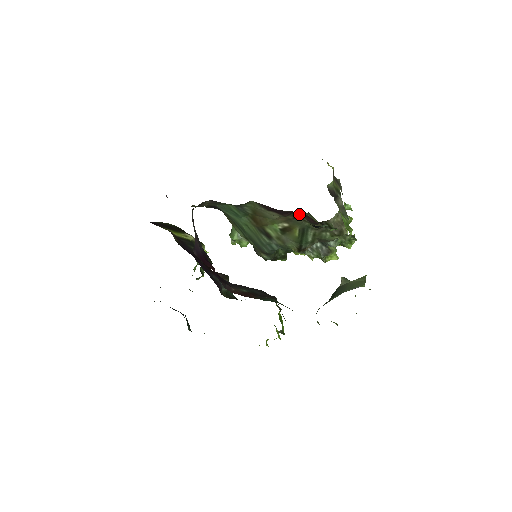
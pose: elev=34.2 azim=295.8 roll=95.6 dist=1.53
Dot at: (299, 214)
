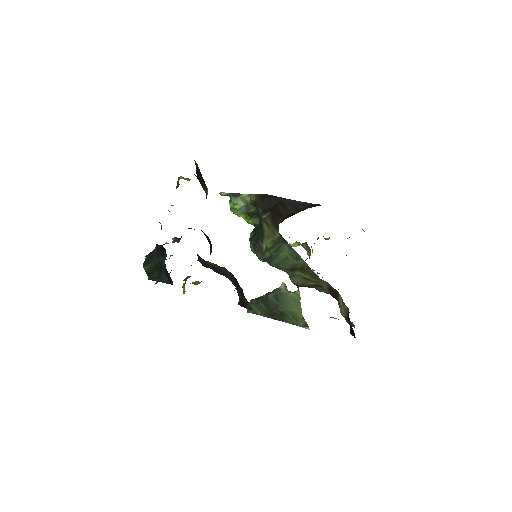
Dot at: occluded
